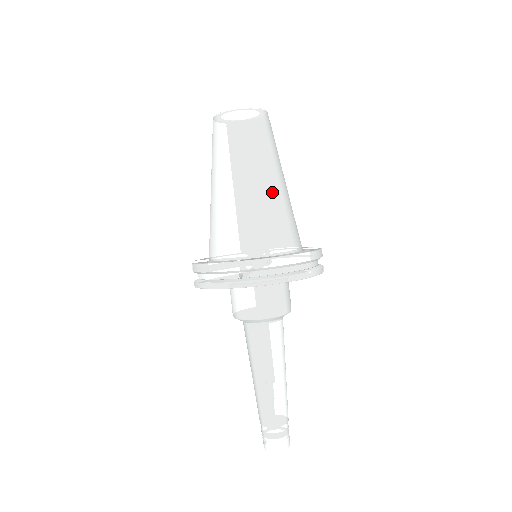
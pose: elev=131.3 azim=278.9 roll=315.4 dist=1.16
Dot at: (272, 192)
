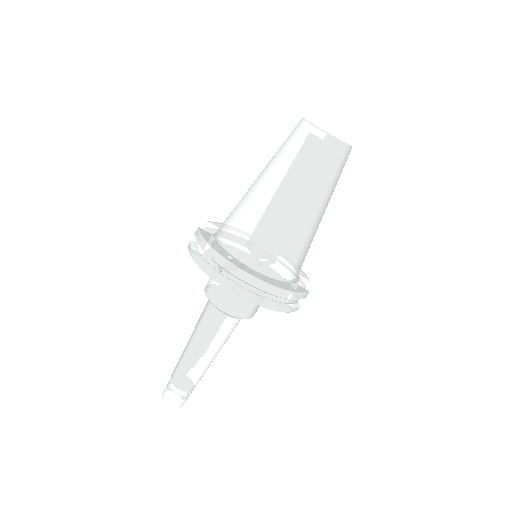
Dot at: (299, 220)
